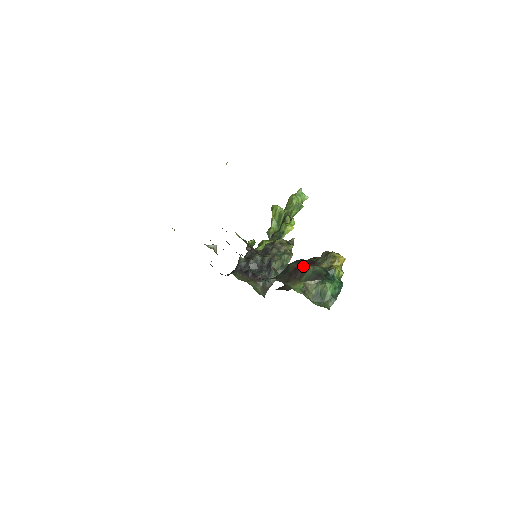
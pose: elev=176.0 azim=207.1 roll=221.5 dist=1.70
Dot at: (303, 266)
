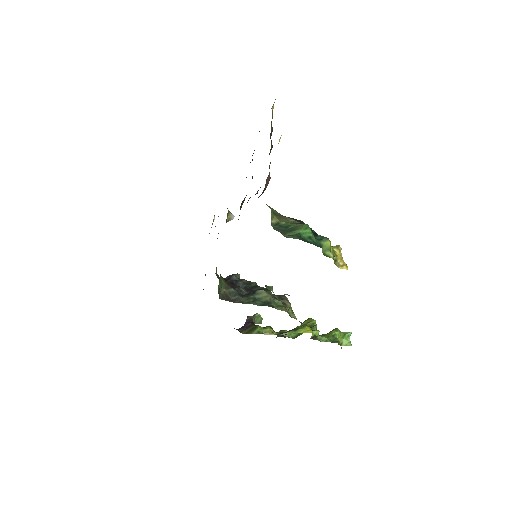
Dot at: occluded
